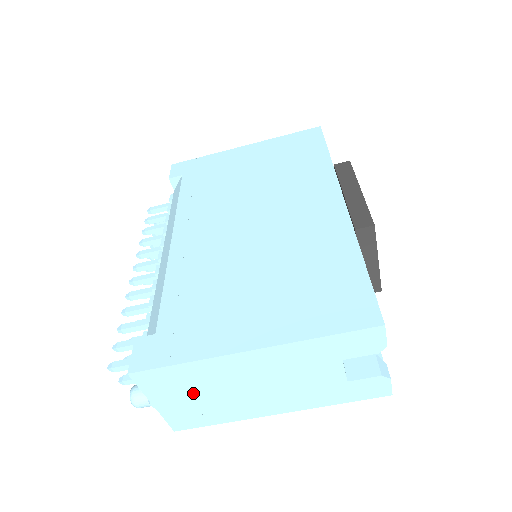
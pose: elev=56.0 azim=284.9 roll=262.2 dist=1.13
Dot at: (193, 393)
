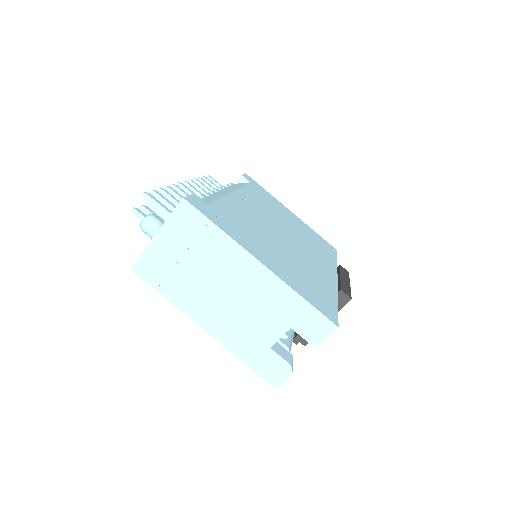
Dot at: (189, 254)
